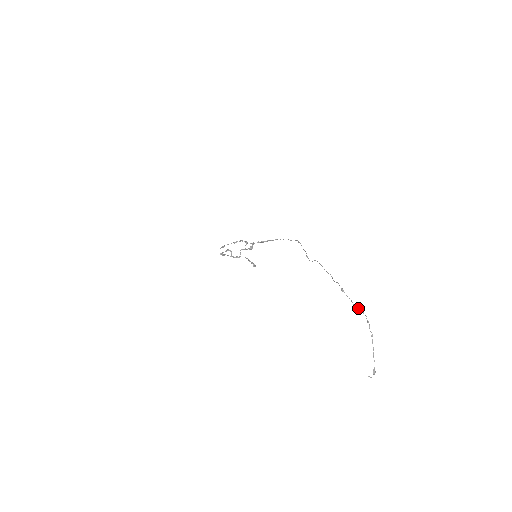
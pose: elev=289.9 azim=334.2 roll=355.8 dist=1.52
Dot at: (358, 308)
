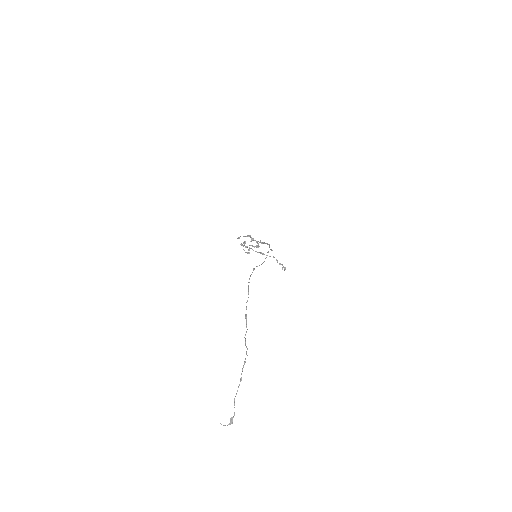
Dot at: (245, 343)
